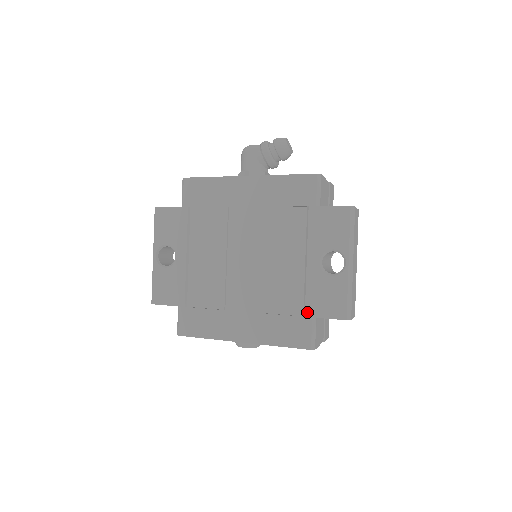
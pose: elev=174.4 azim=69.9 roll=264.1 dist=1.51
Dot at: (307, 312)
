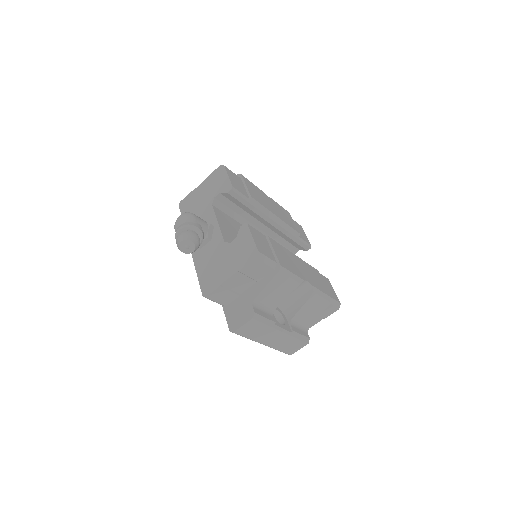
Dot at: occluded
